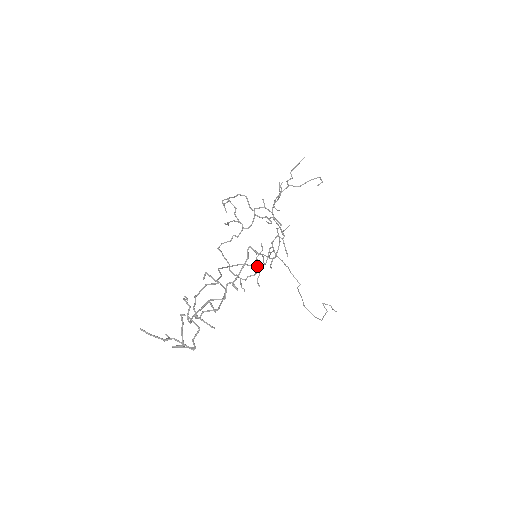
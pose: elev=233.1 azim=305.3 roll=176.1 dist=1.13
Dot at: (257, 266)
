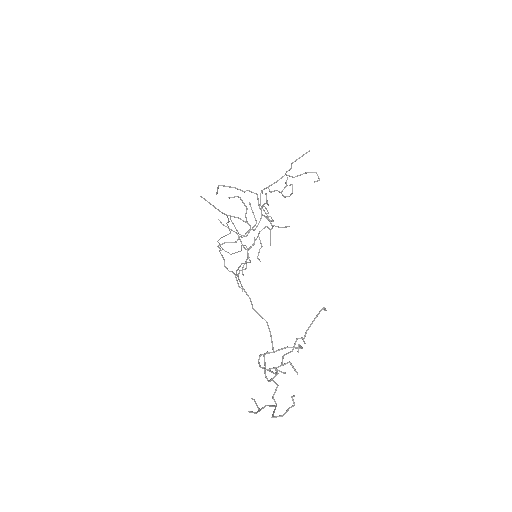
Dot at: occluded
